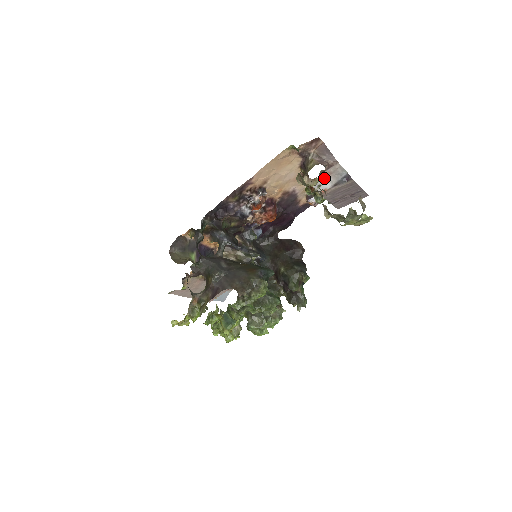
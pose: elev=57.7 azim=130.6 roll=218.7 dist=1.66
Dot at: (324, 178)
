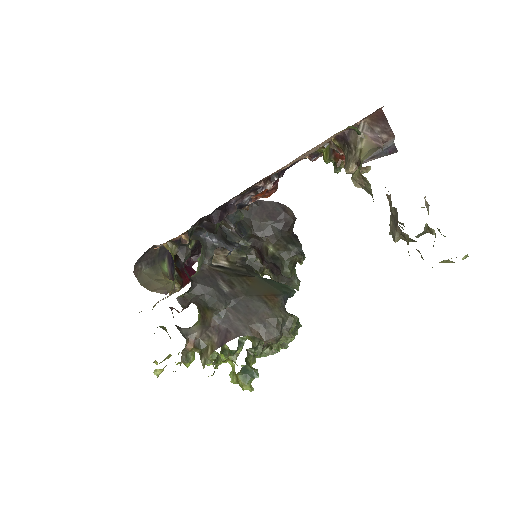
Dot at: occluded
